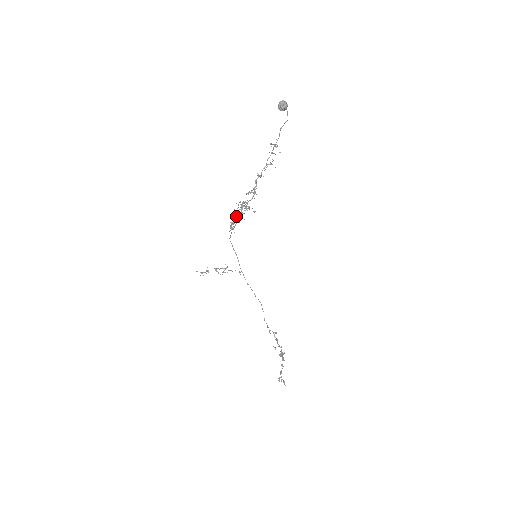
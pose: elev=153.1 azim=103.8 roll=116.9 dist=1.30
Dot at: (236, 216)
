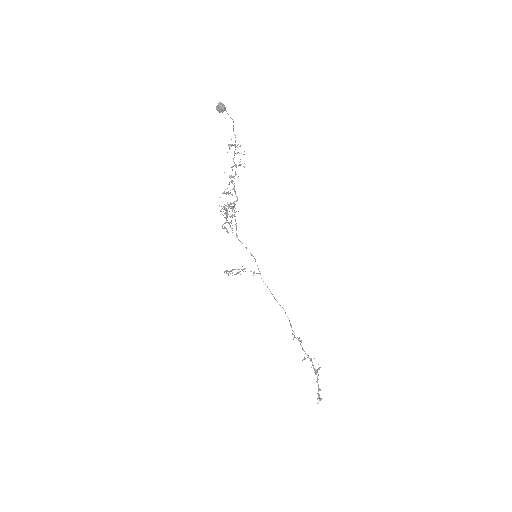
Dot at: (227, 217)
